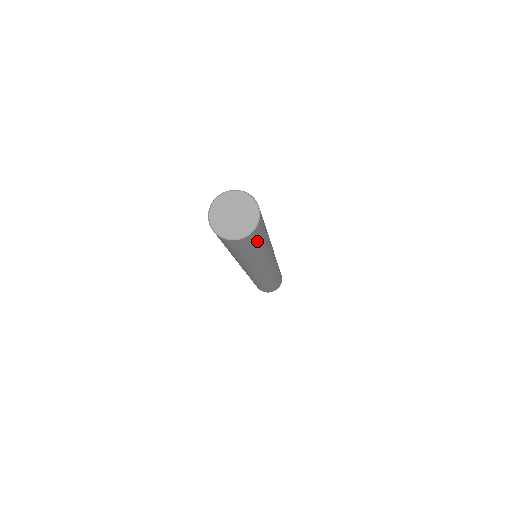
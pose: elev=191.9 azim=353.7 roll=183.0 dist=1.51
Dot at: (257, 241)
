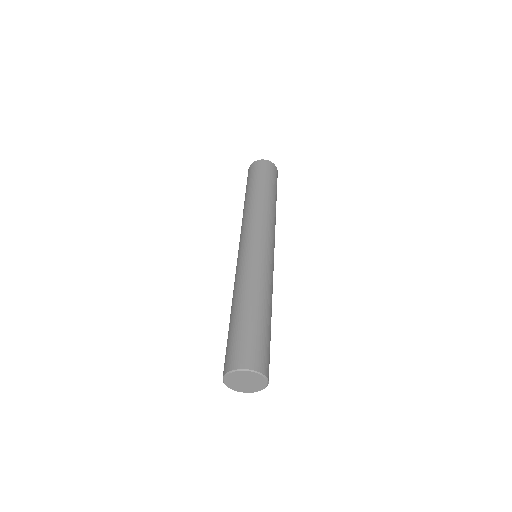
Dot at: occluded
